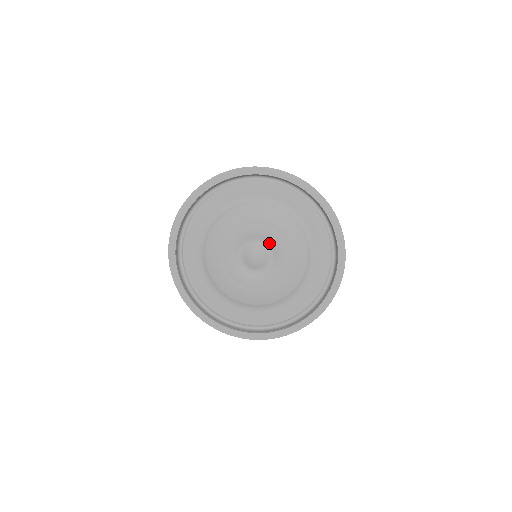
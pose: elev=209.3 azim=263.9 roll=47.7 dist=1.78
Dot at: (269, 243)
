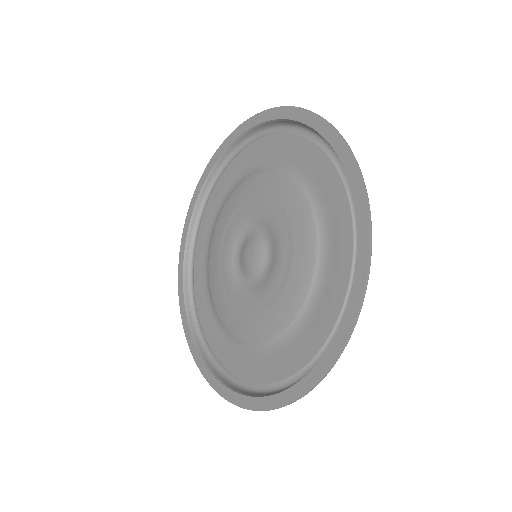
Dot at: (268, 231)
